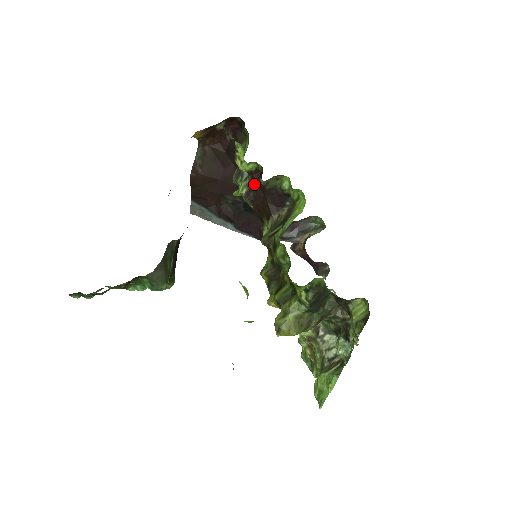
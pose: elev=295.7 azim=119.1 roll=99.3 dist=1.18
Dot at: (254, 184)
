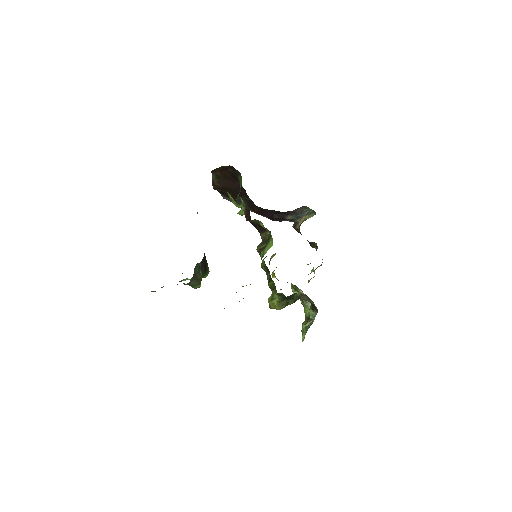
Dot at: (247, 213)
